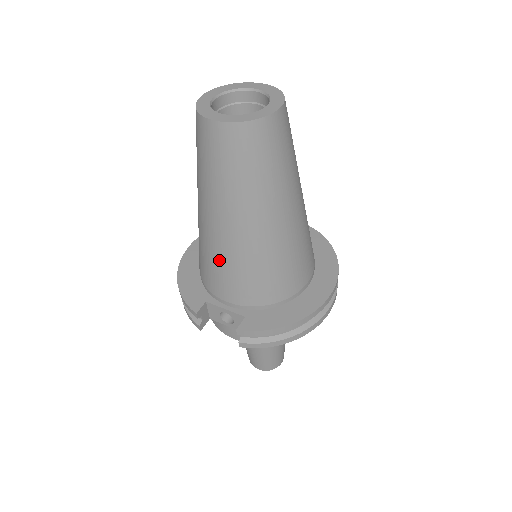
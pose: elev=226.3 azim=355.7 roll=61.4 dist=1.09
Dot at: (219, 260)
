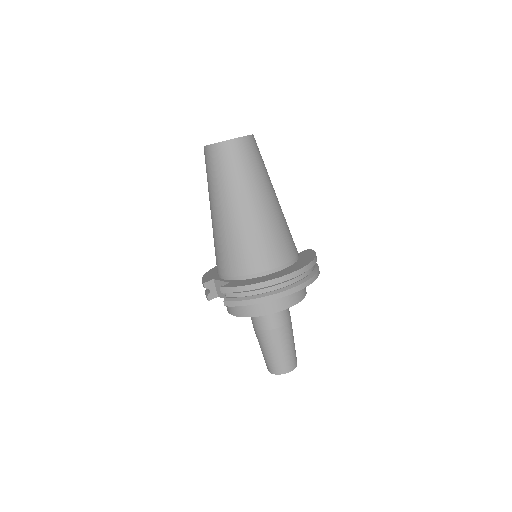
Dot at: (217, 241)
